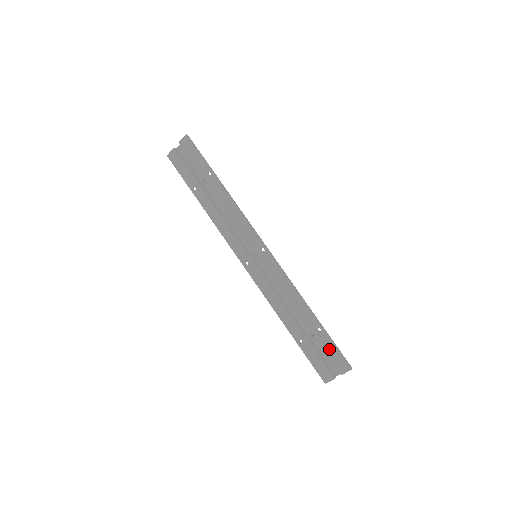
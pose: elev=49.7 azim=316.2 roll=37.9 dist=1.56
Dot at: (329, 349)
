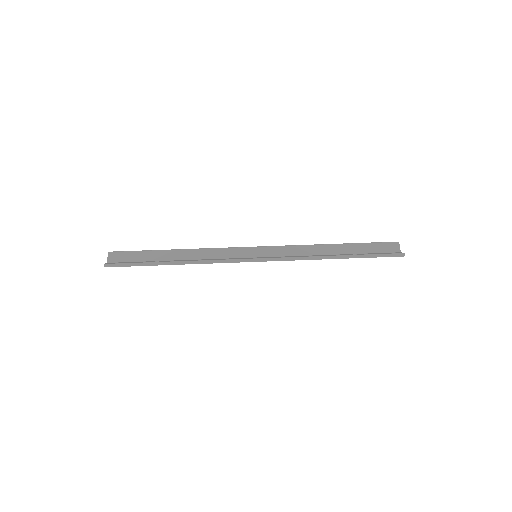
Dot at: occluded
